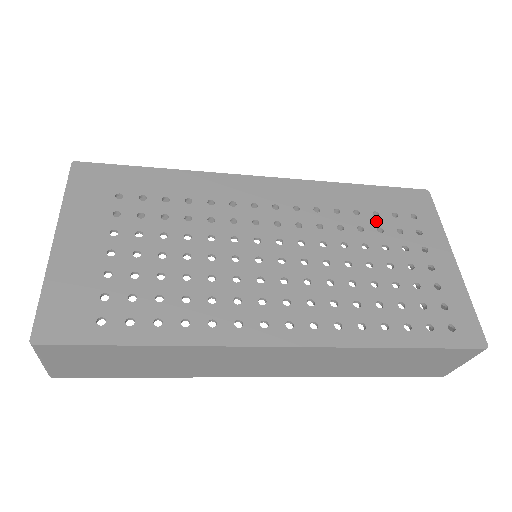
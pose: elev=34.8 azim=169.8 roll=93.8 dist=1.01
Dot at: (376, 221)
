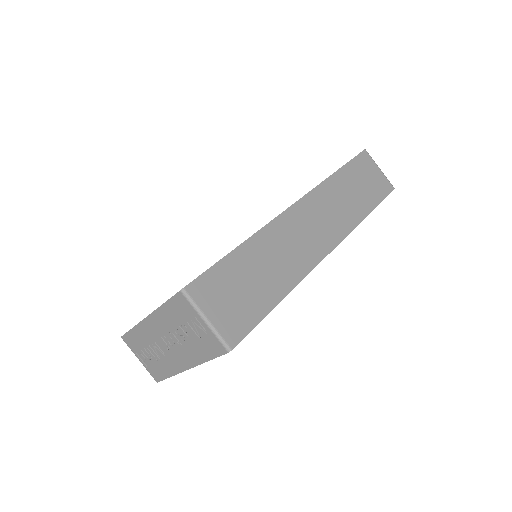
Dot at: occluded
